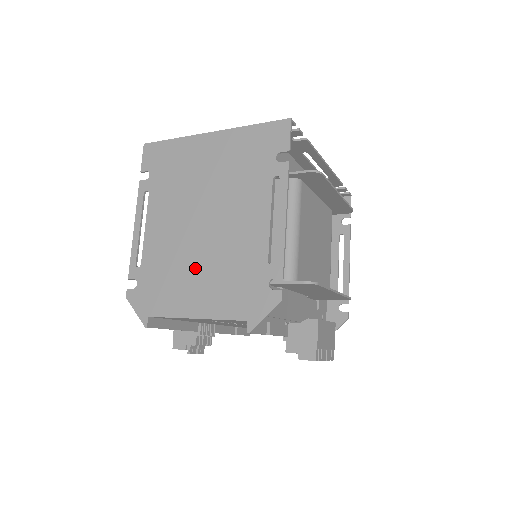
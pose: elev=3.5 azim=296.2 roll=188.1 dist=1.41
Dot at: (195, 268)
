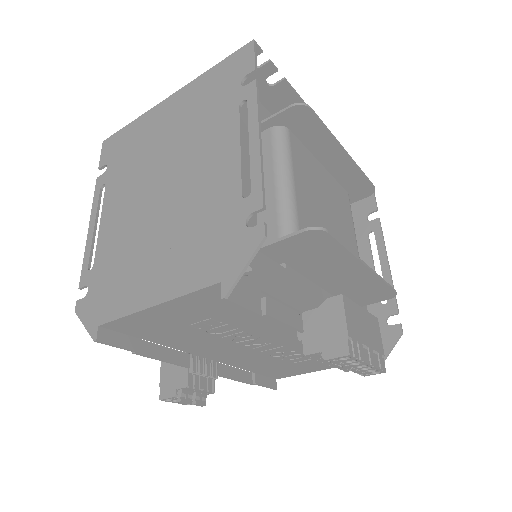
Dot at: (153, 243)
